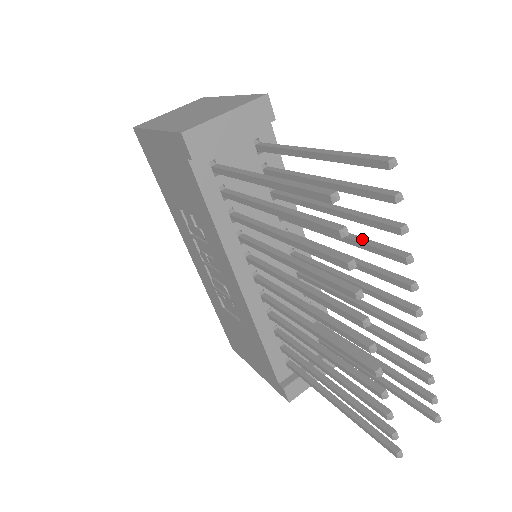
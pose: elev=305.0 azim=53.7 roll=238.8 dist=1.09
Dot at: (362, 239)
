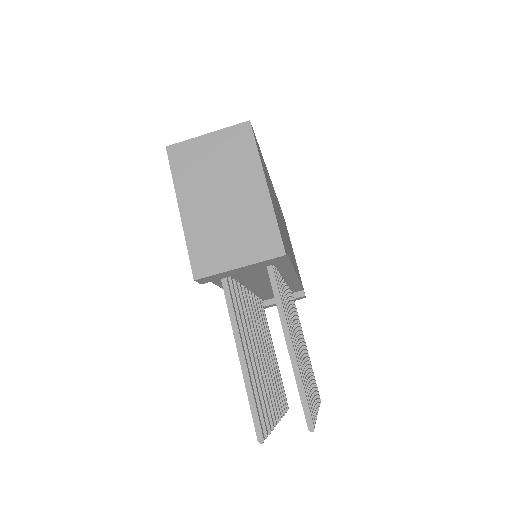
Dot at: occluded
